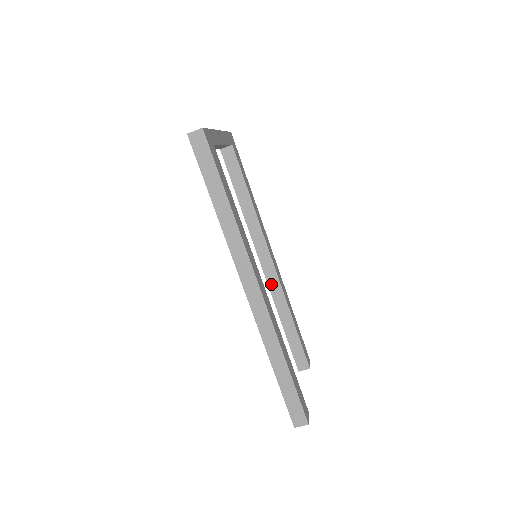
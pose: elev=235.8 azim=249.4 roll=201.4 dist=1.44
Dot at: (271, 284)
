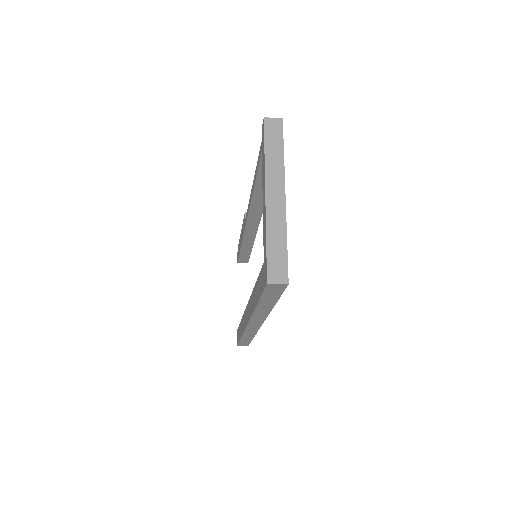
Dot at: (248, 231)
